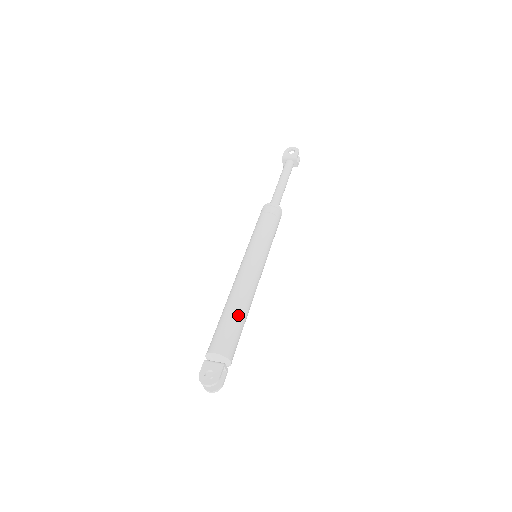
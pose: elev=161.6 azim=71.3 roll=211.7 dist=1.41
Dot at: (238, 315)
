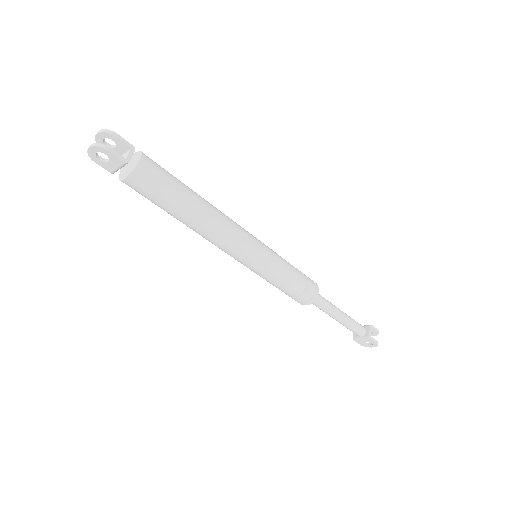
Dot at: occluded
